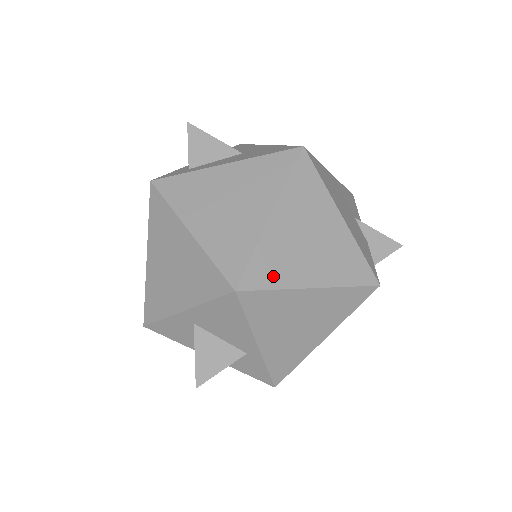
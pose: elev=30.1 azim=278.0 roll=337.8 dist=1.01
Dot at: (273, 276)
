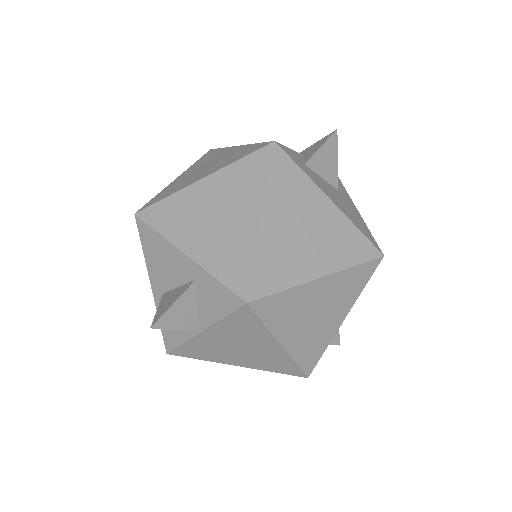
Dot at: (168, 194)
